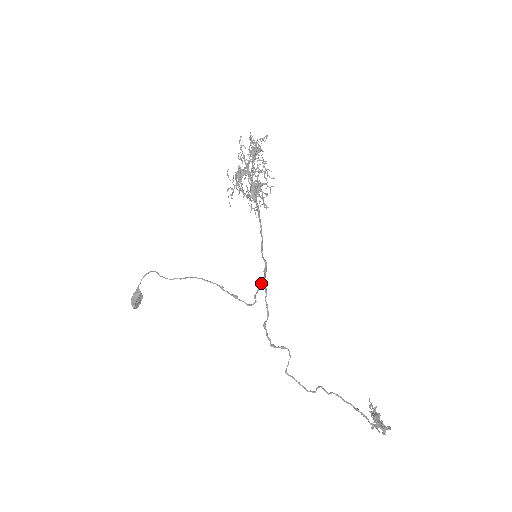
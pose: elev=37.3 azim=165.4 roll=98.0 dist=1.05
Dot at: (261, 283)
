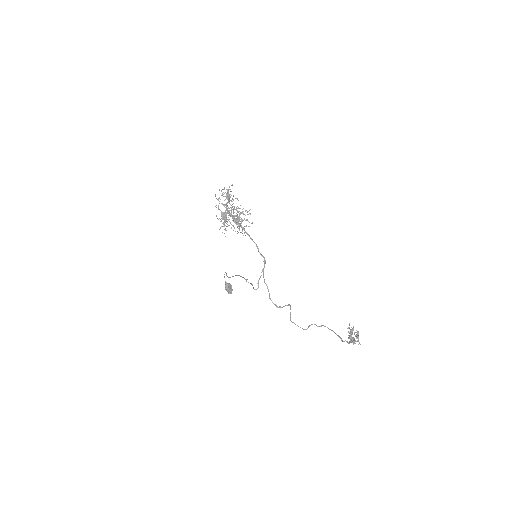
Dot at: occluded
